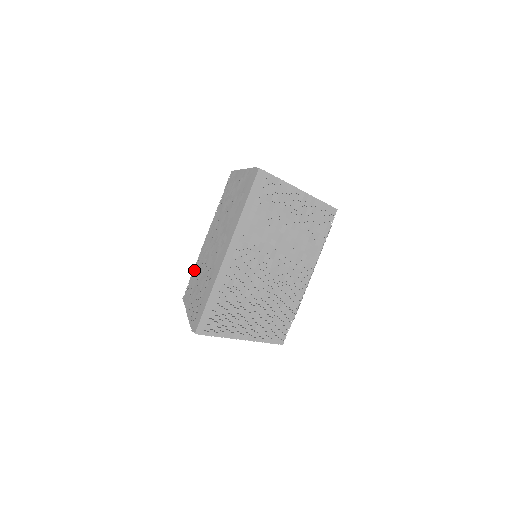
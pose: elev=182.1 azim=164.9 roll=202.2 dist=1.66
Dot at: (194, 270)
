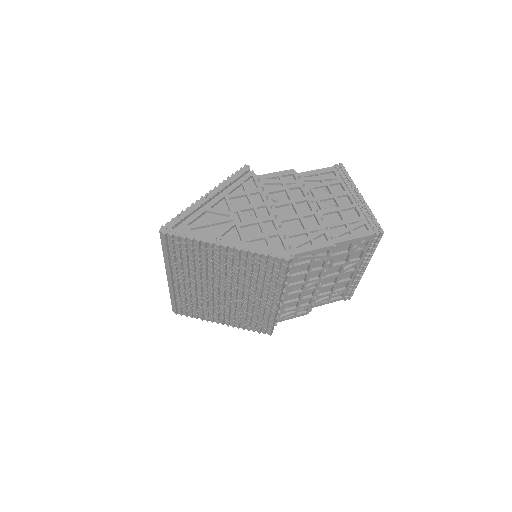
Dot at: occluded
